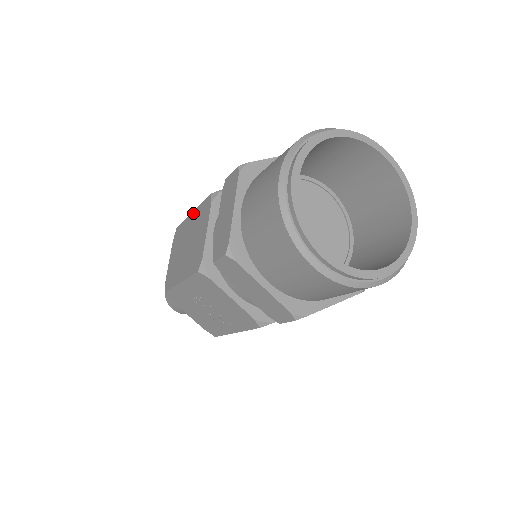
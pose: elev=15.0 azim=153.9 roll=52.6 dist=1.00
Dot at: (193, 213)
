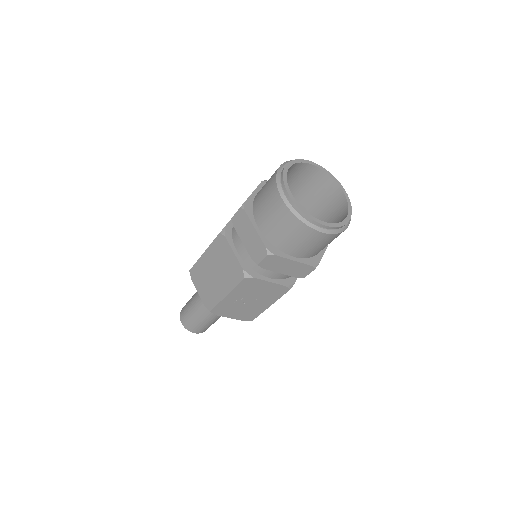
Dot at: (206, 252)
